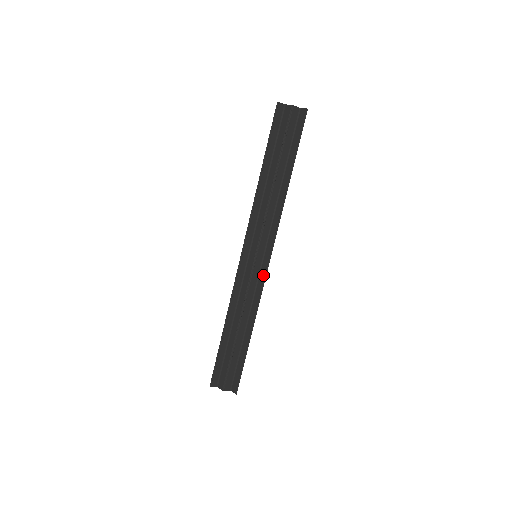
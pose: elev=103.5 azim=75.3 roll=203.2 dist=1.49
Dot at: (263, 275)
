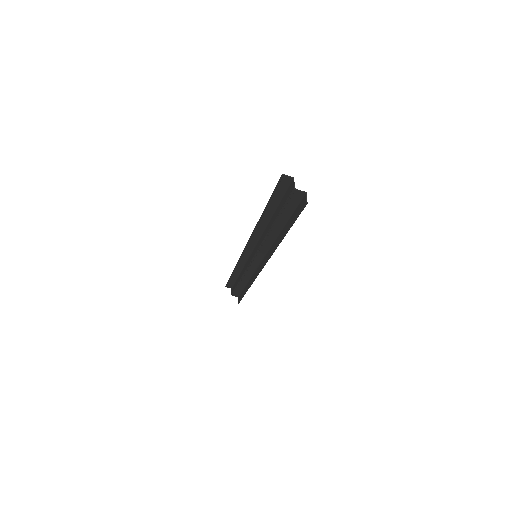
Dot at: (259, 270)
